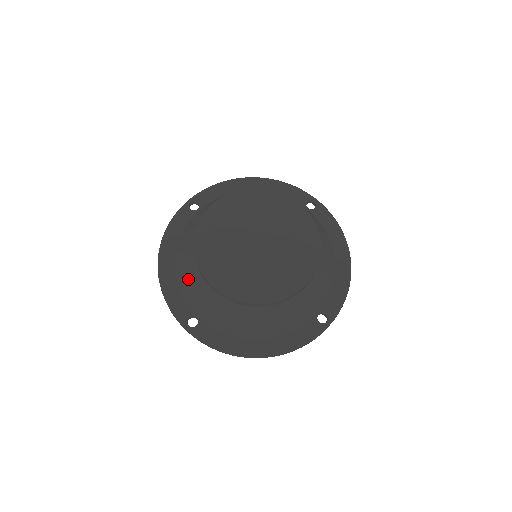
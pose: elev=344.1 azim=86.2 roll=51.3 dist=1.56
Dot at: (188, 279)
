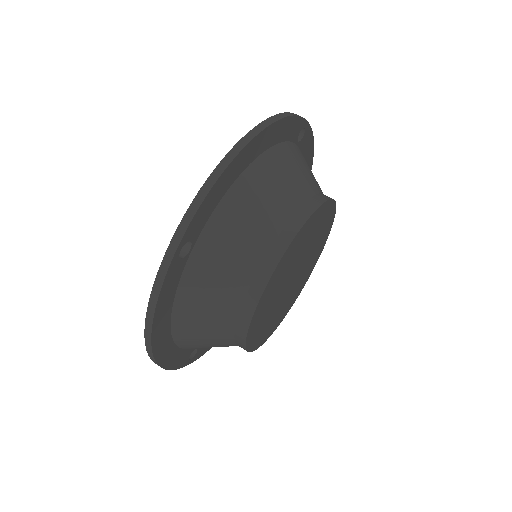
Dot at: (207, 346)
